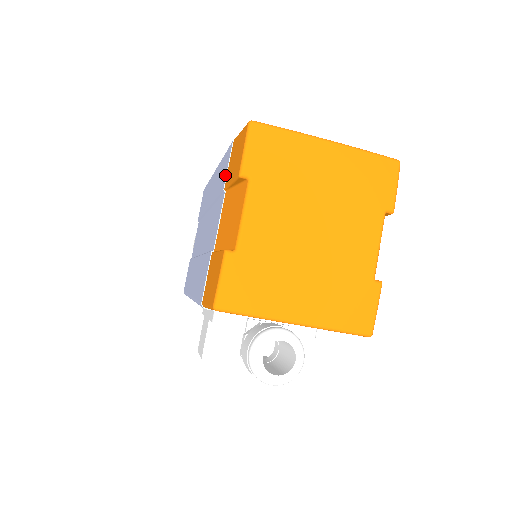
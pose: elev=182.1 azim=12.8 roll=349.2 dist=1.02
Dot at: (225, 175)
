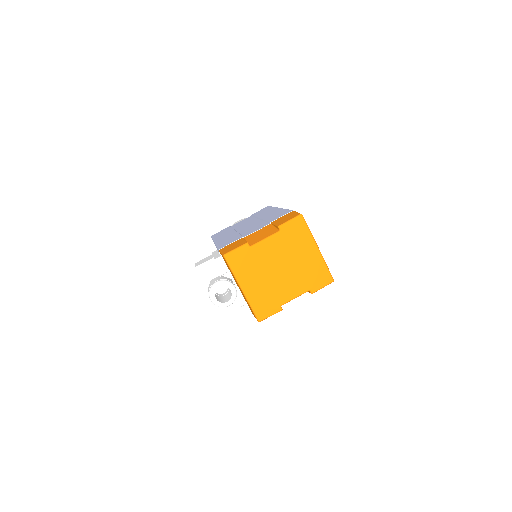
Dot at: (277, 218)
